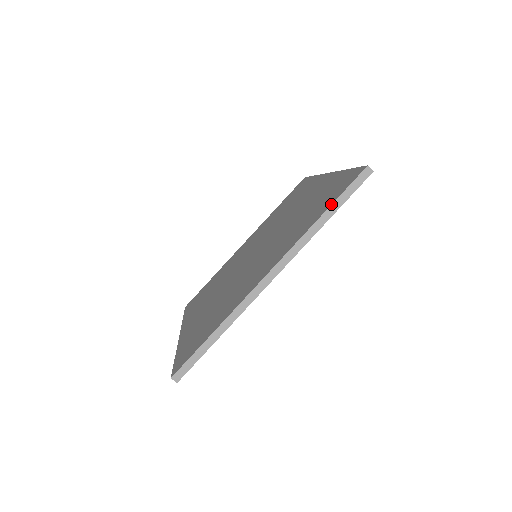
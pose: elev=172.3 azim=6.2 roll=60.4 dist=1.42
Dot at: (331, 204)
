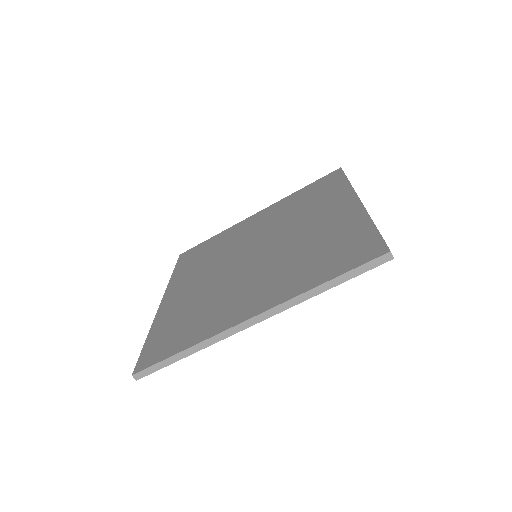
Dot at: (337, 276)
